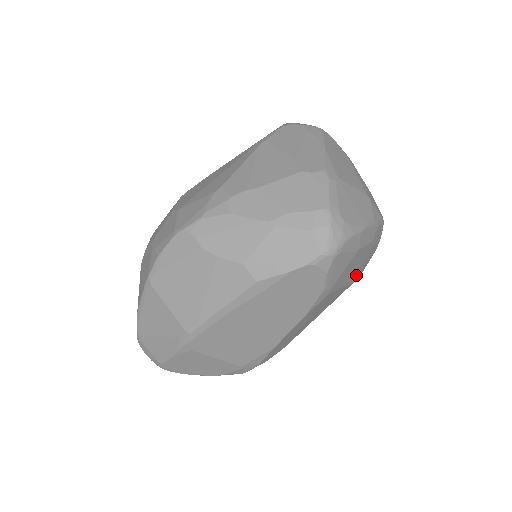
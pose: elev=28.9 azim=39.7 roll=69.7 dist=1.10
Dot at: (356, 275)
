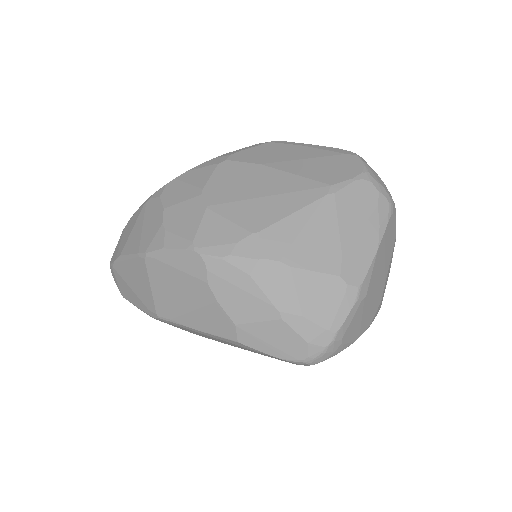
Dot at: occluded
